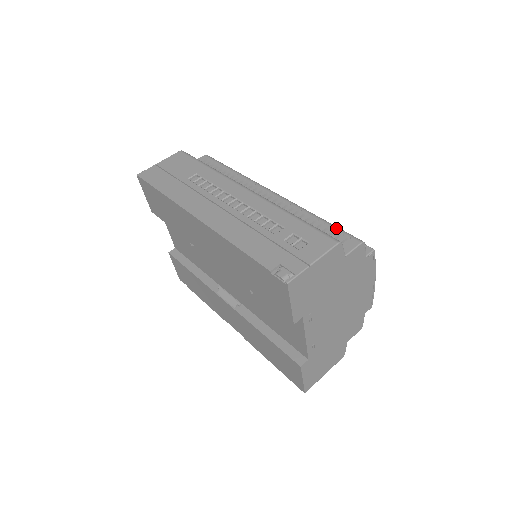
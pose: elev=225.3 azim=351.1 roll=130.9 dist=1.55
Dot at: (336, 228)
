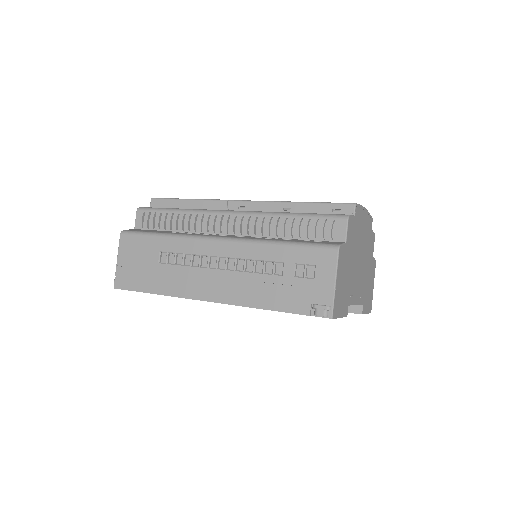
Dot at: (316, 218)
